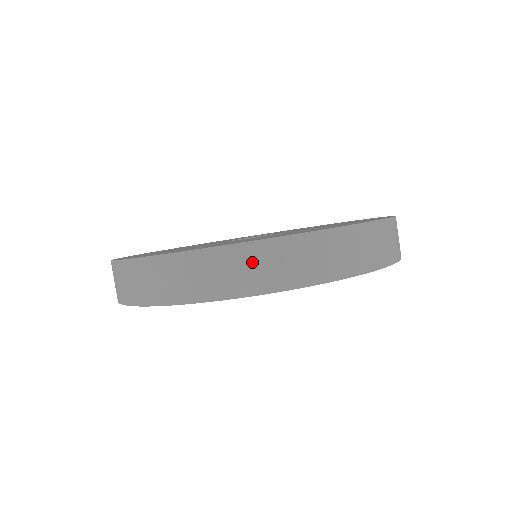
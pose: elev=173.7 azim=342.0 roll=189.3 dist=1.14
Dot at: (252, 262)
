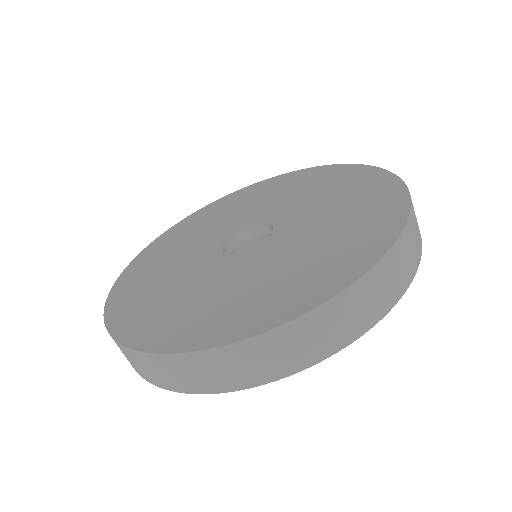
Dot at: (362, 300)
